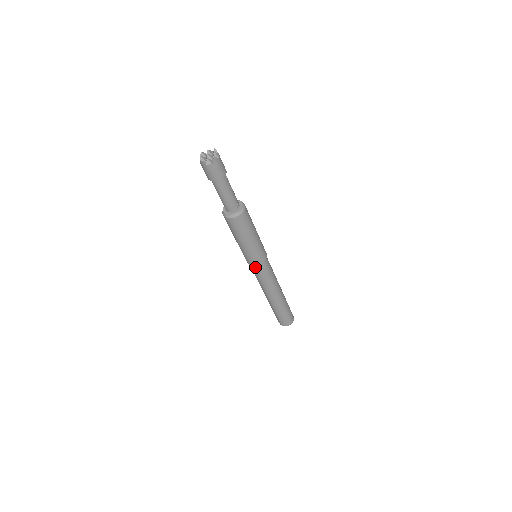
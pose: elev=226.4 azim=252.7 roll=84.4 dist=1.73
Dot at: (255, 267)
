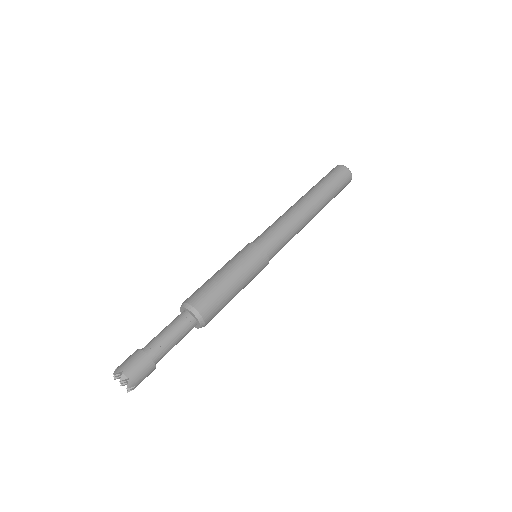
Dot at: occluded
